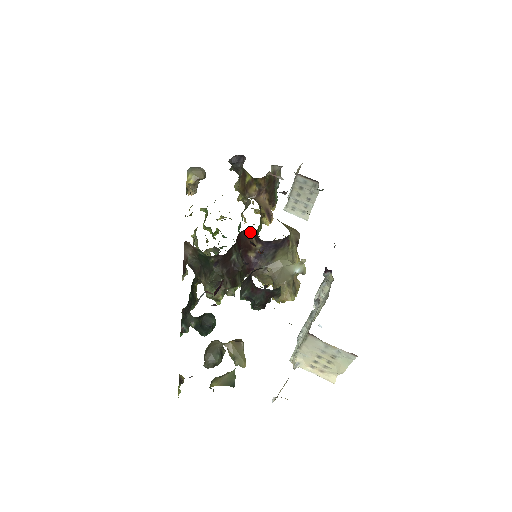
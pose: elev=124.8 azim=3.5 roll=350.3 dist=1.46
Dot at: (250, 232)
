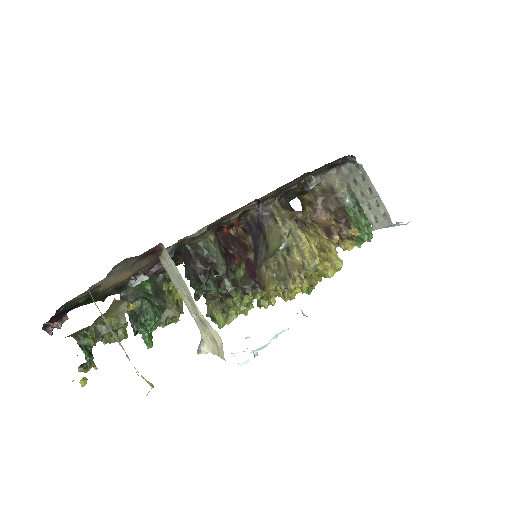
Dot at: (239, 227)
